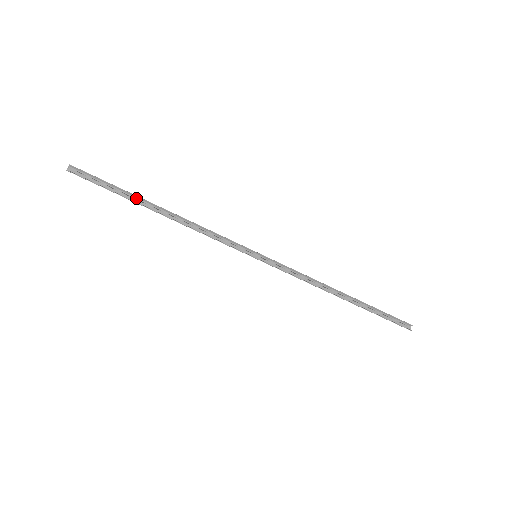
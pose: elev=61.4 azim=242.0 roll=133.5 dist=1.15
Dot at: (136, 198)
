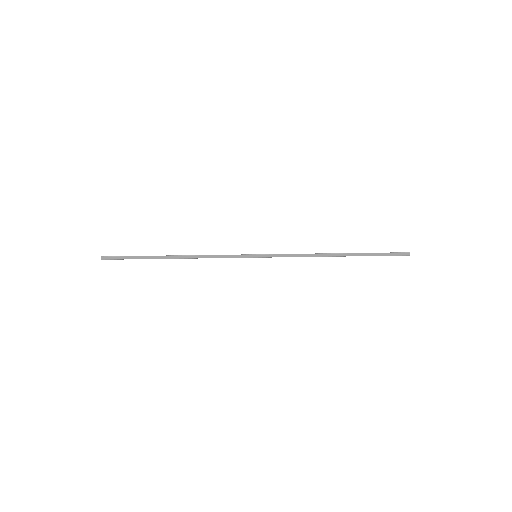
Dot at: (154, 257)
